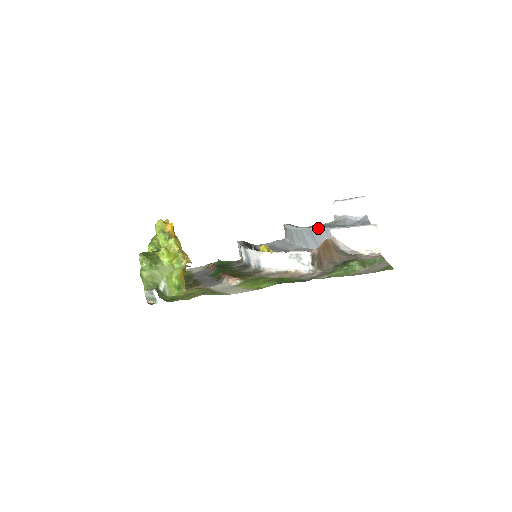
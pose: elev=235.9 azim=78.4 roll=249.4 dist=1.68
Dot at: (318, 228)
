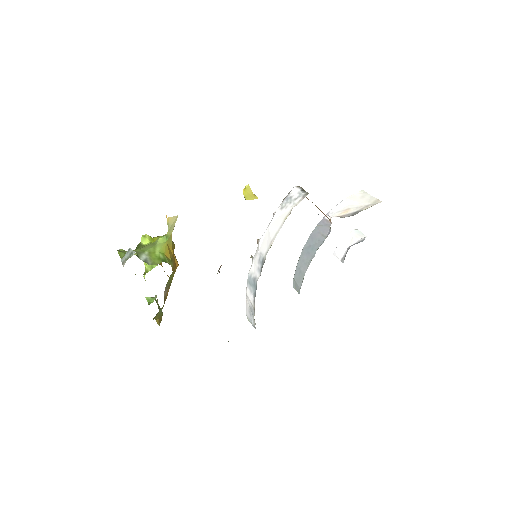
Dot at: (314, 229)
